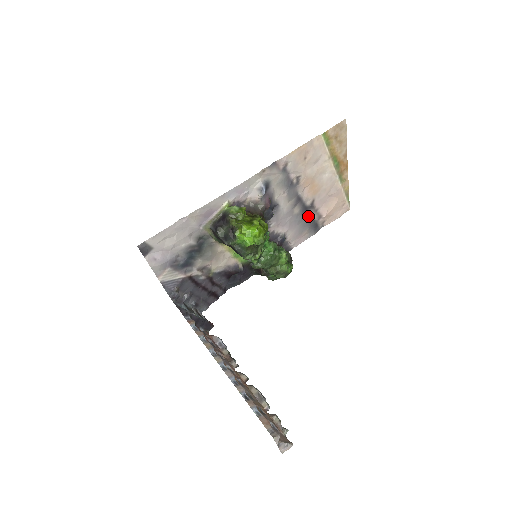
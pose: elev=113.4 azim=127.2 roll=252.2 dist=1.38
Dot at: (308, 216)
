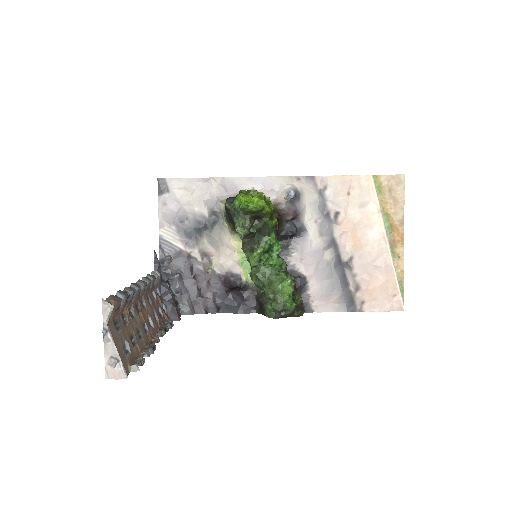
Dot at: (342, 277)
